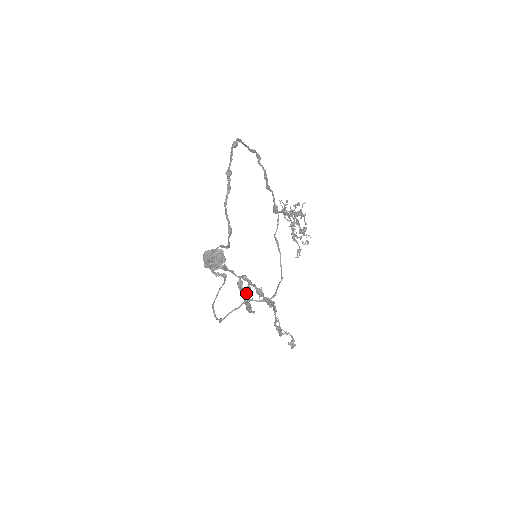
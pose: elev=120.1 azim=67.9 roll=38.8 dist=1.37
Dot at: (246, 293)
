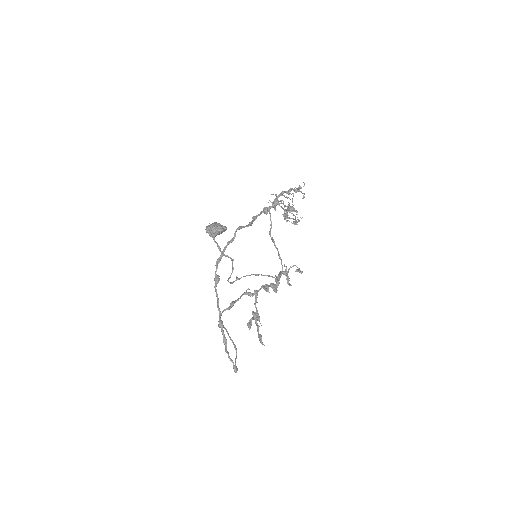
Dot at: (255, 318)
